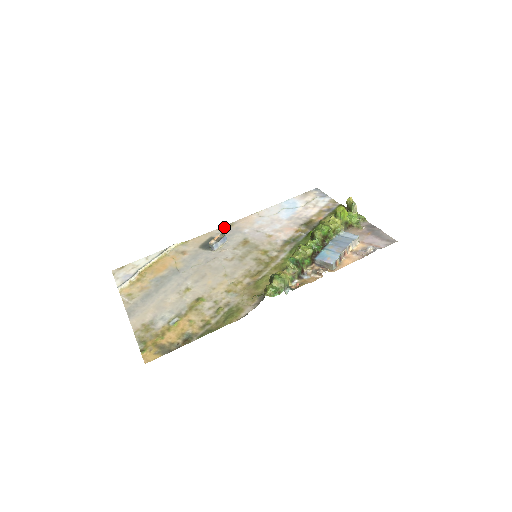
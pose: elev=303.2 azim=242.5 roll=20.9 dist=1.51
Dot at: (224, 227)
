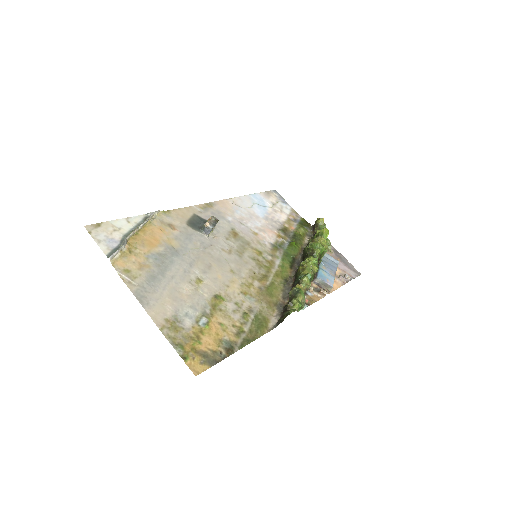
Dot at: (204, 205)
